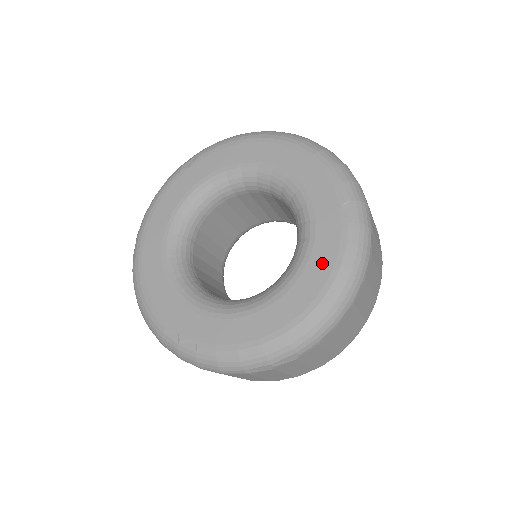
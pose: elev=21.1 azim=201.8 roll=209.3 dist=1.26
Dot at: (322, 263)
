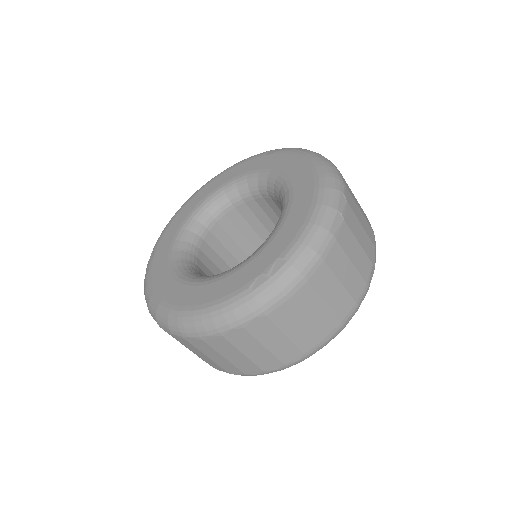
Dot at: (291, 164)
